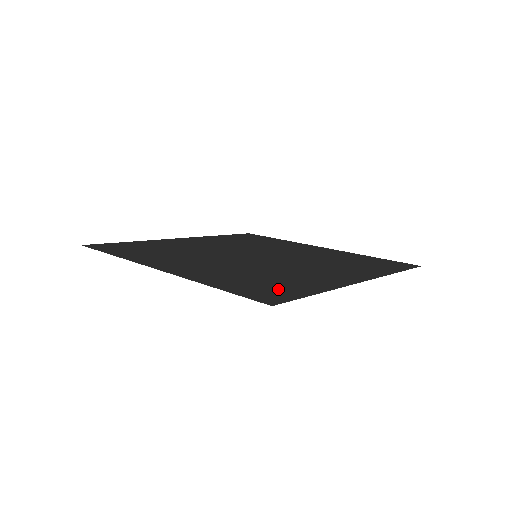
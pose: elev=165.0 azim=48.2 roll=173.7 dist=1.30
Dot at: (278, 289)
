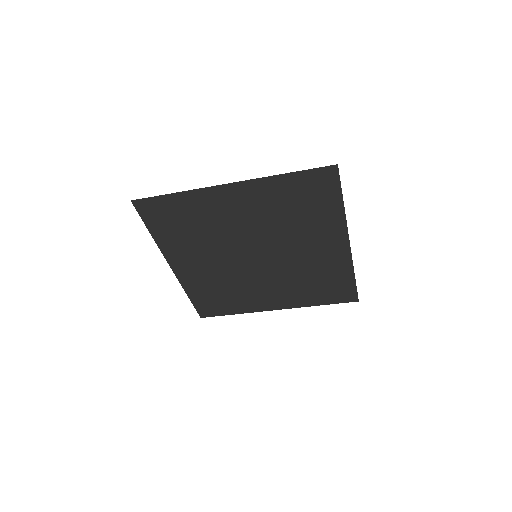
Dot at: (320, 193)
